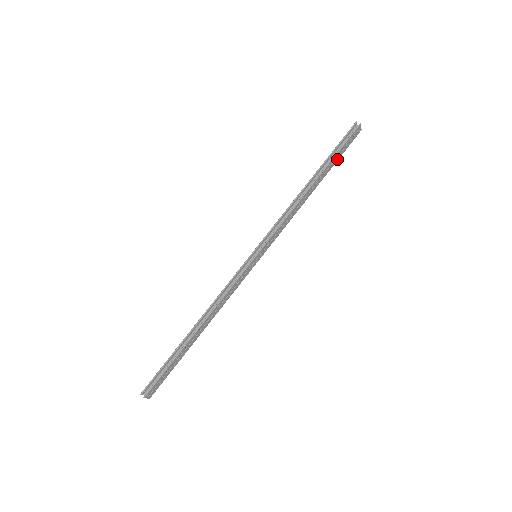
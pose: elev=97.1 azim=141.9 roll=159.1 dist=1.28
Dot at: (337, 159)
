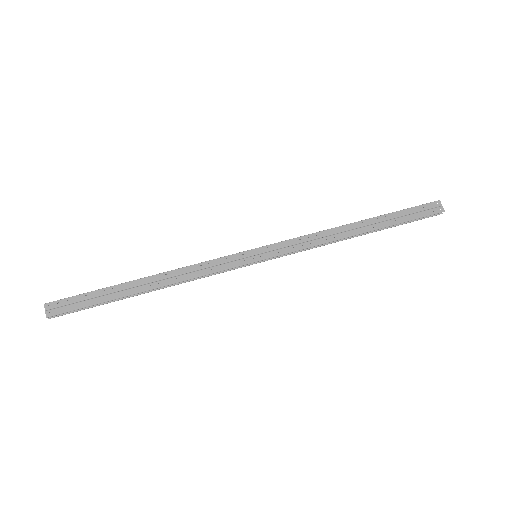
Dot at: (401, 221)
